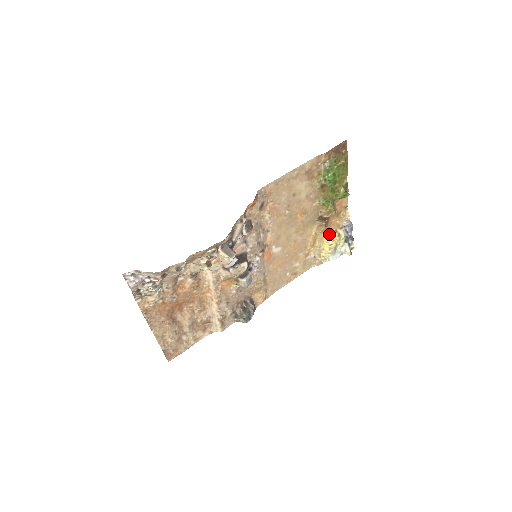
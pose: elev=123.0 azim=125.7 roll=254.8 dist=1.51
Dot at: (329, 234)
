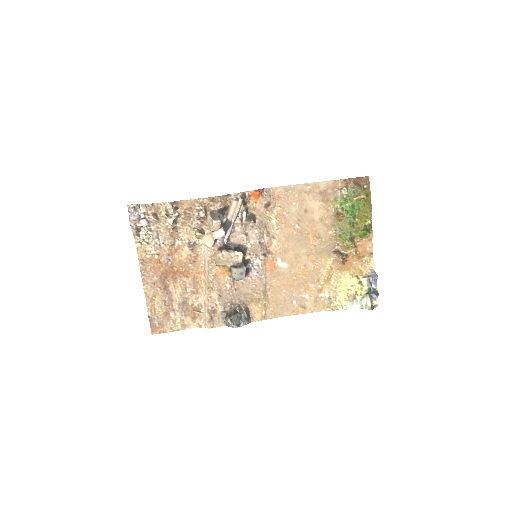
Dot at: (348, 276)
